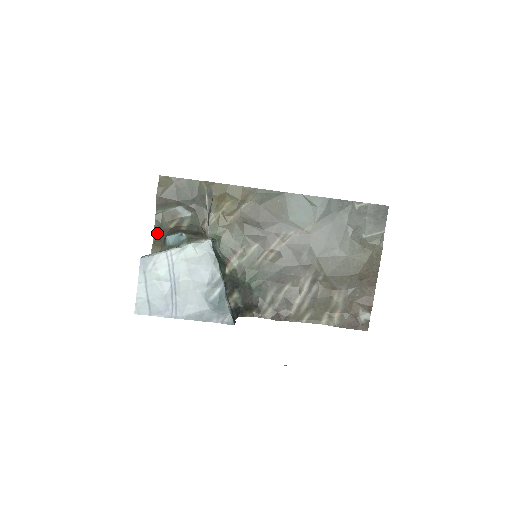
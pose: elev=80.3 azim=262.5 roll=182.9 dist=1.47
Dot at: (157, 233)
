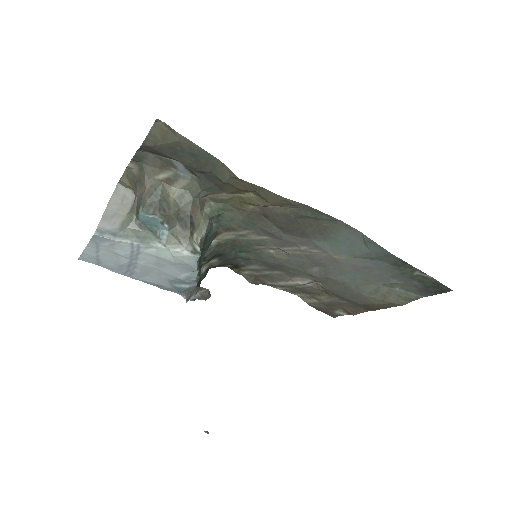
Dot at: (134, 166)
